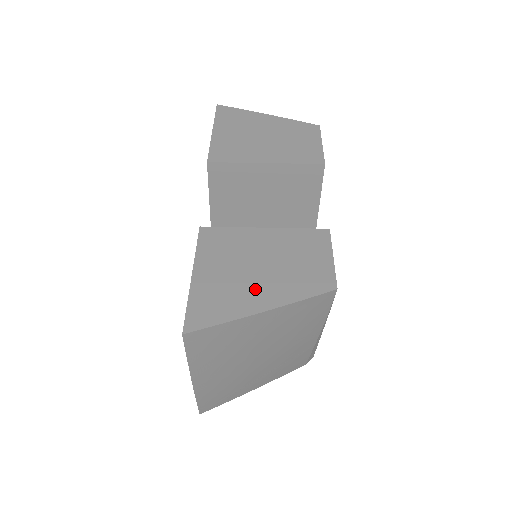
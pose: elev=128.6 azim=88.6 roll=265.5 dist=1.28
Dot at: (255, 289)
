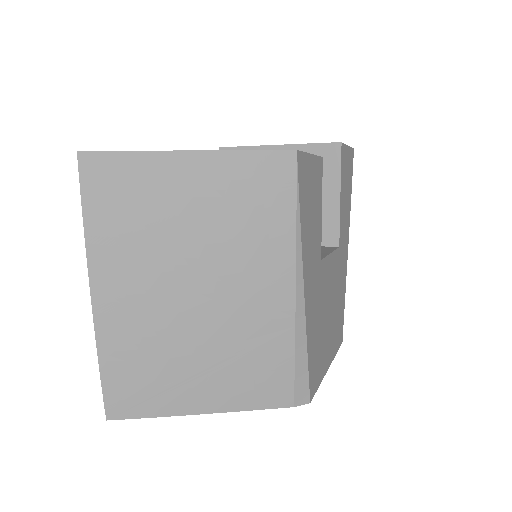
Dot at: occluded
